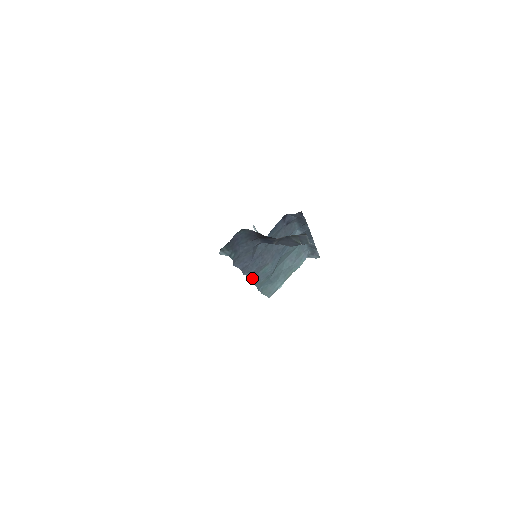
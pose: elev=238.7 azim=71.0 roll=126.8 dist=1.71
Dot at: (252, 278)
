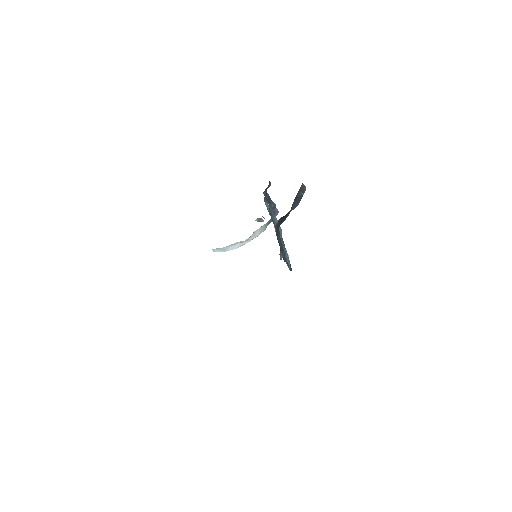
Dot at: (287, 263)
